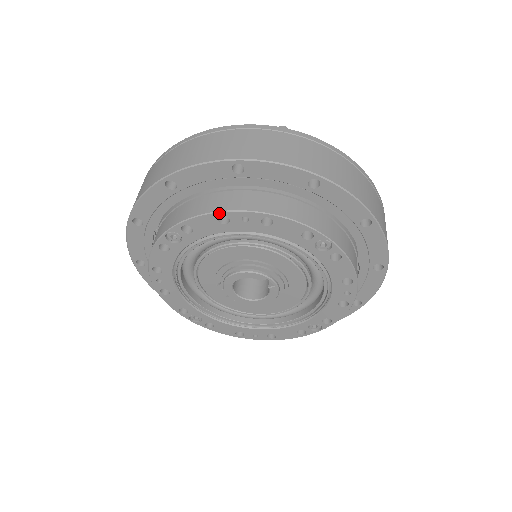
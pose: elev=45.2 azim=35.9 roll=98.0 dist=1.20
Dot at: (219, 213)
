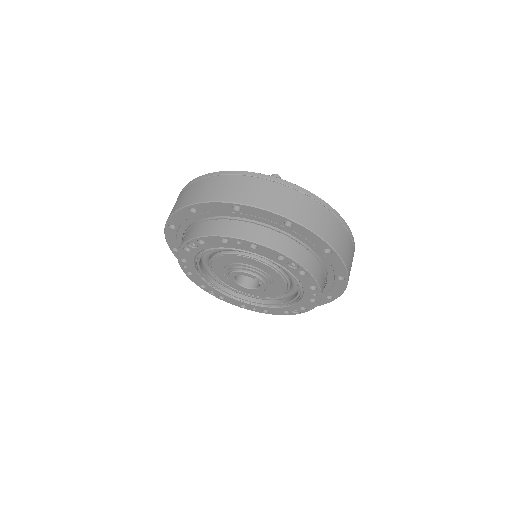
Dot at: (221, 237)
